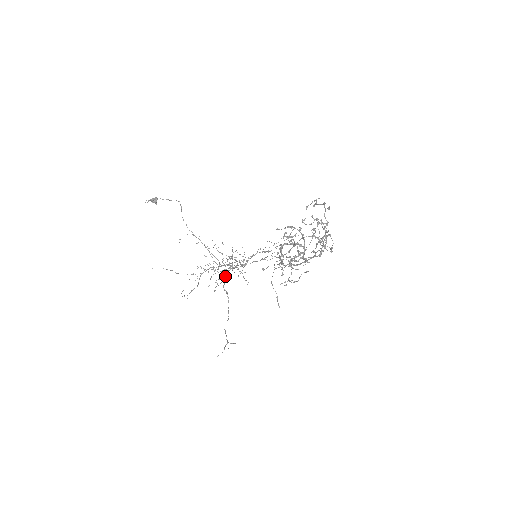
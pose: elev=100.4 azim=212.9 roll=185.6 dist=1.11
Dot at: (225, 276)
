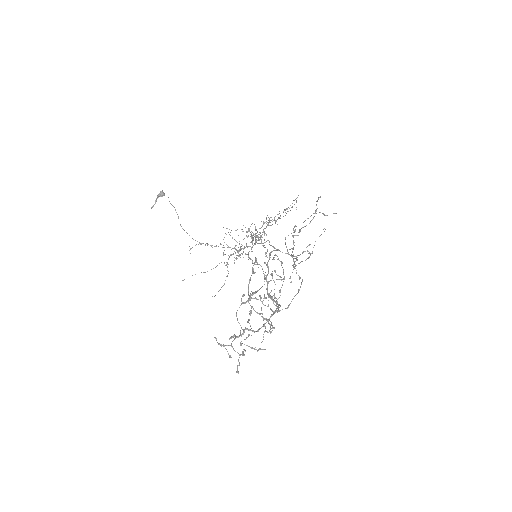
Dot at: (258, 234)
